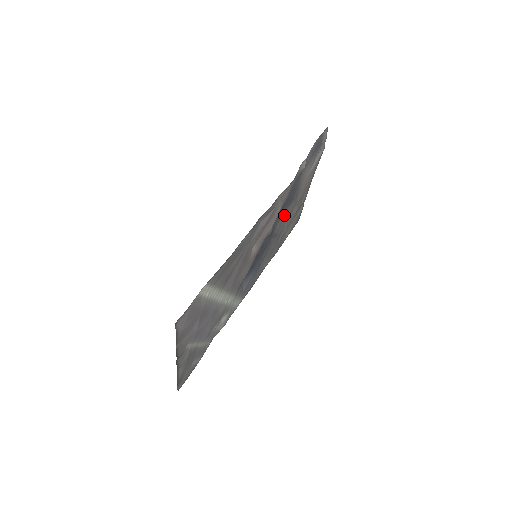
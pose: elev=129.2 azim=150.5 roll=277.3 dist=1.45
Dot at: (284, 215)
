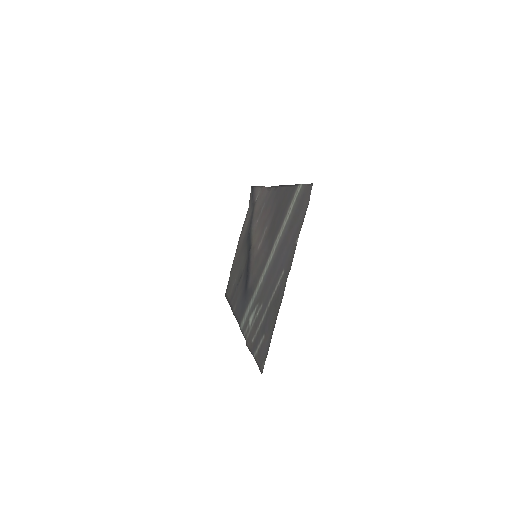
Dot at: (246, 246)
